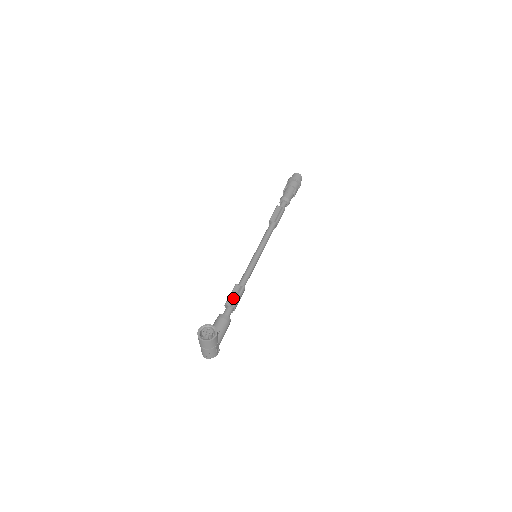
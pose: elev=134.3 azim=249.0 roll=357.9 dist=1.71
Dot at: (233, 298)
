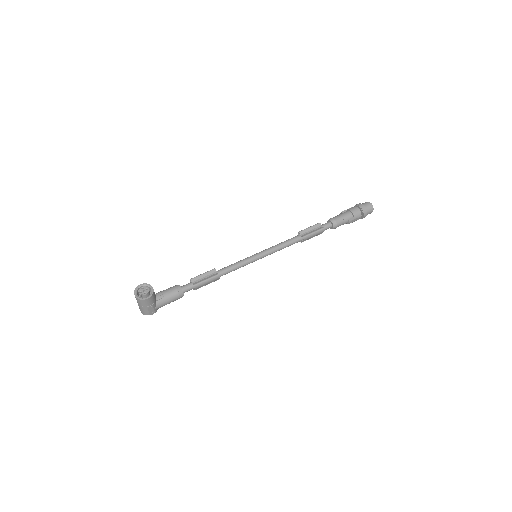
Dot at: (201, 278)
